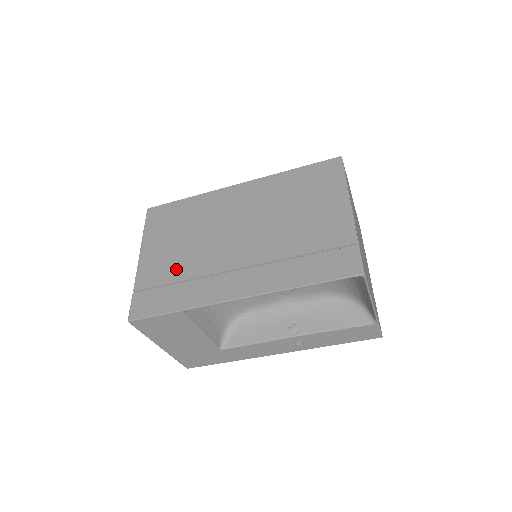
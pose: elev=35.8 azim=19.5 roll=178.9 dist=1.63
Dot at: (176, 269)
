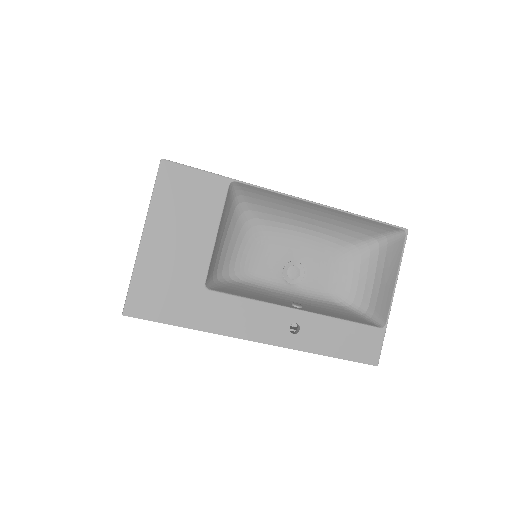
Dot at: occluded
